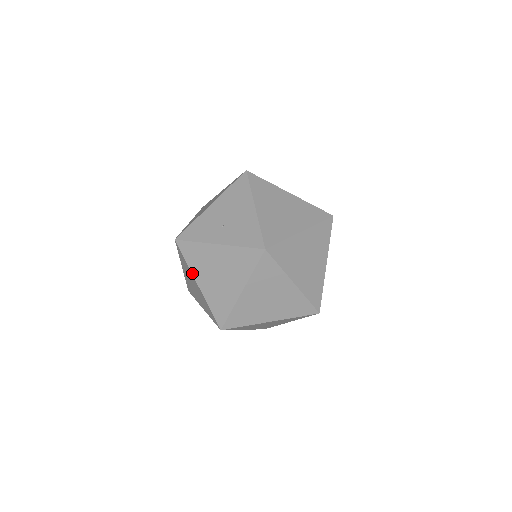
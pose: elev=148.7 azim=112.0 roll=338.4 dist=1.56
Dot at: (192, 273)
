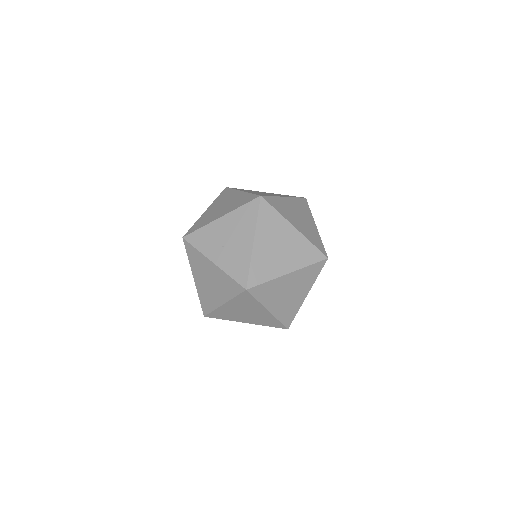
Dot at: (191, 268)
